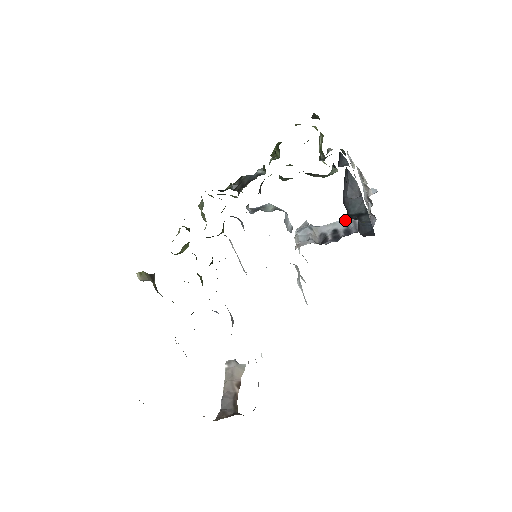
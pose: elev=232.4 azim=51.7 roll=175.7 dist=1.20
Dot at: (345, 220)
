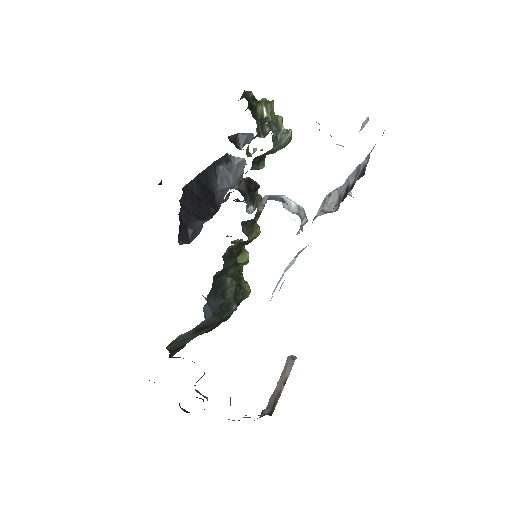
Dot at: (354, 170)
